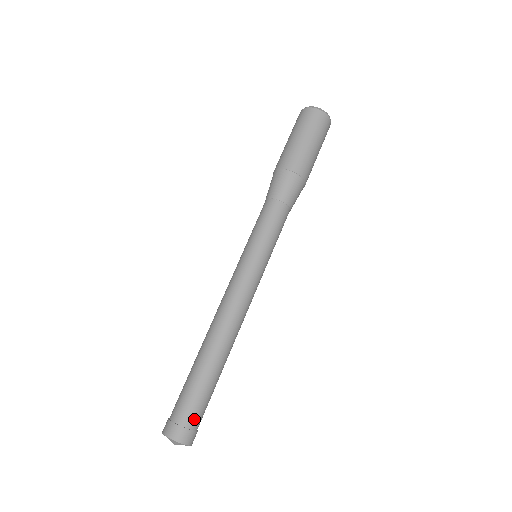
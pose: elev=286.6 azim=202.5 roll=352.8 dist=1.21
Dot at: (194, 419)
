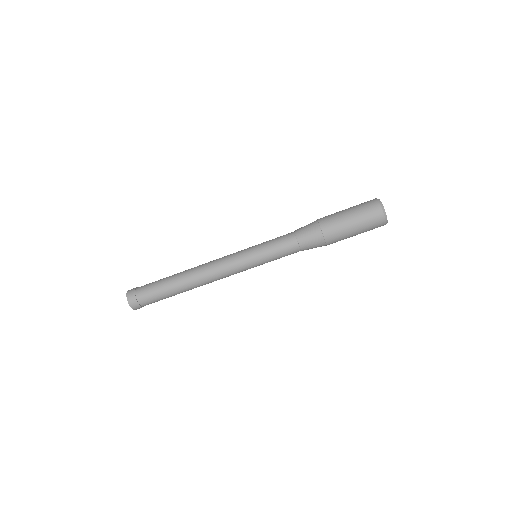
Dot at: (145, 301)
